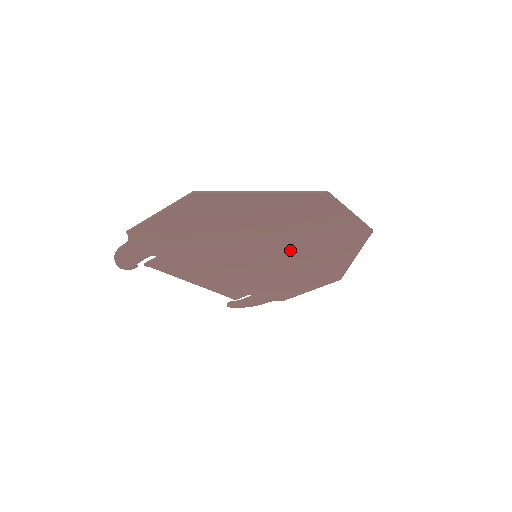
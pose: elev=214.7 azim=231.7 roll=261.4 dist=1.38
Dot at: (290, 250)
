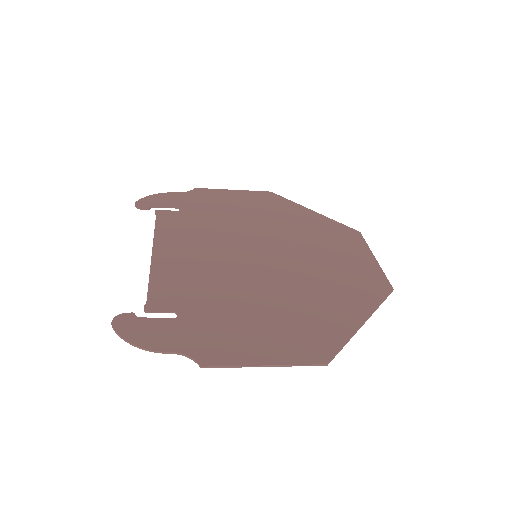
Dot at: (288, 247)
